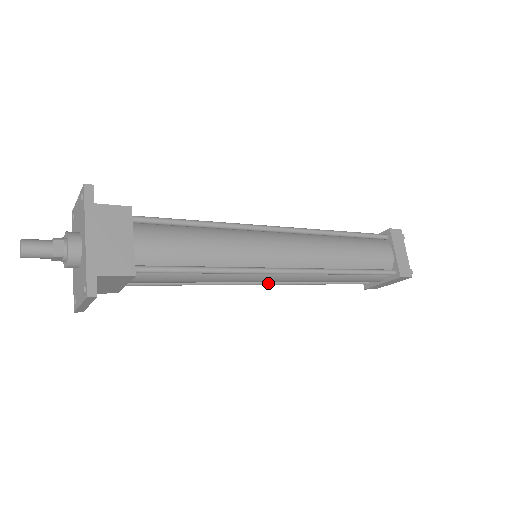
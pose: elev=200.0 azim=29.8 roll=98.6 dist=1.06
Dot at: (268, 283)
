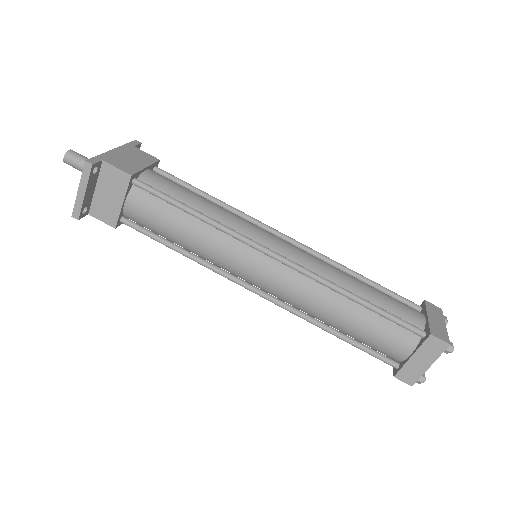
Dot at: (263, 293)
